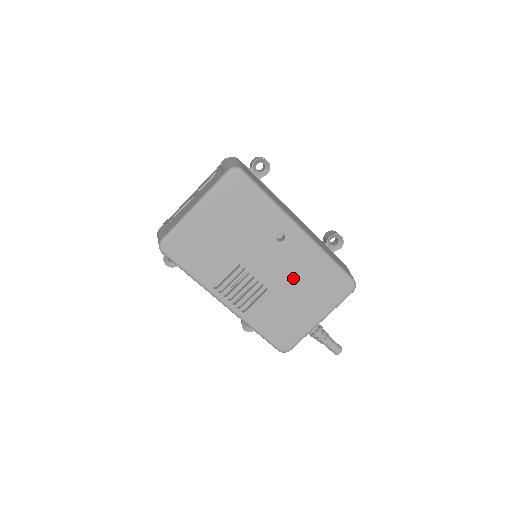
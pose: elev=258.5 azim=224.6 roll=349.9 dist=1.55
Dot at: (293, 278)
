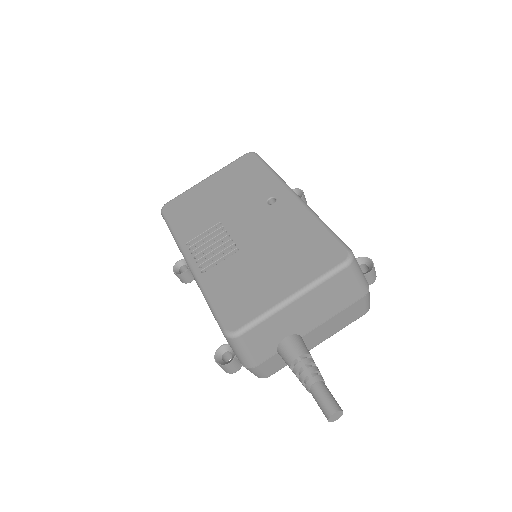
Dot at: (272, 240)
